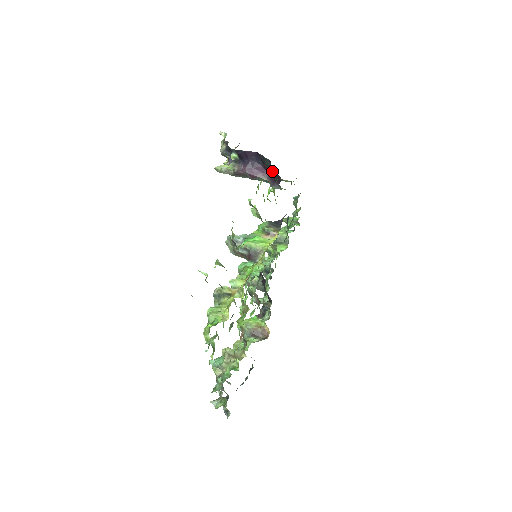
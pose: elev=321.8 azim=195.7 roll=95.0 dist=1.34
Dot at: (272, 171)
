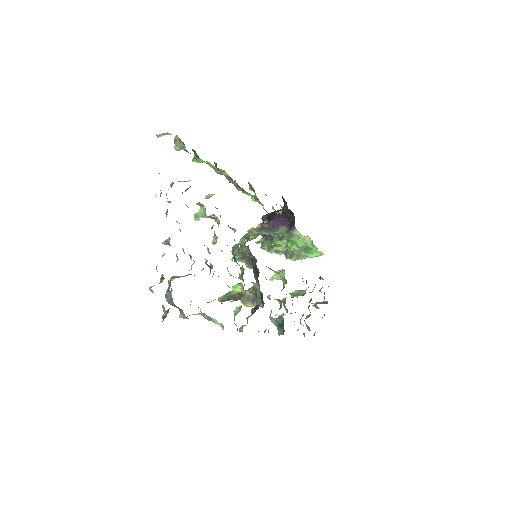
Dot at: (289, 214)
